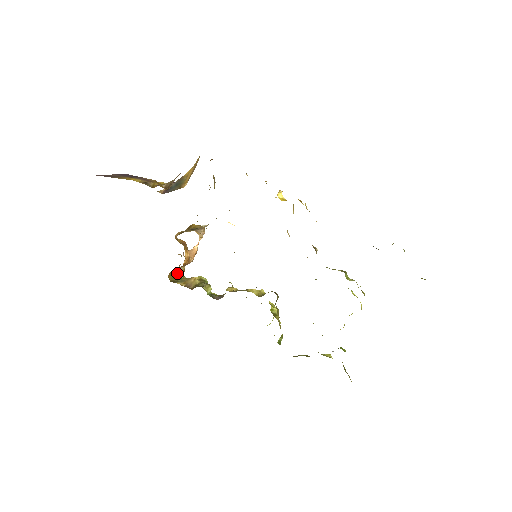
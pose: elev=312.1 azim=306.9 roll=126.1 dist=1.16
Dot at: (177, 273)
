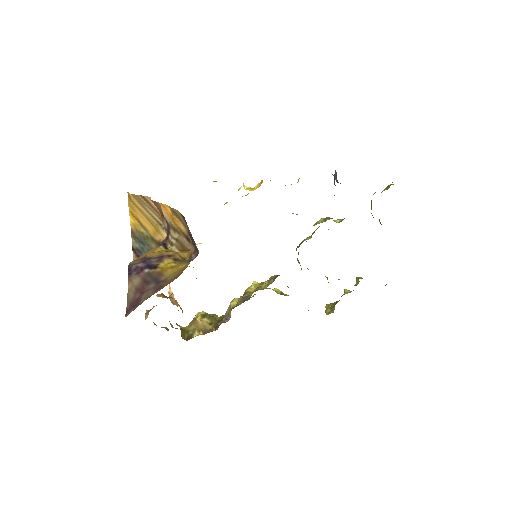
Dot at: (181, 328)
